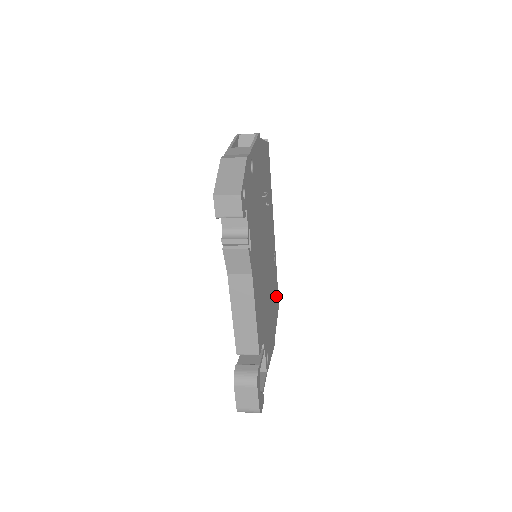
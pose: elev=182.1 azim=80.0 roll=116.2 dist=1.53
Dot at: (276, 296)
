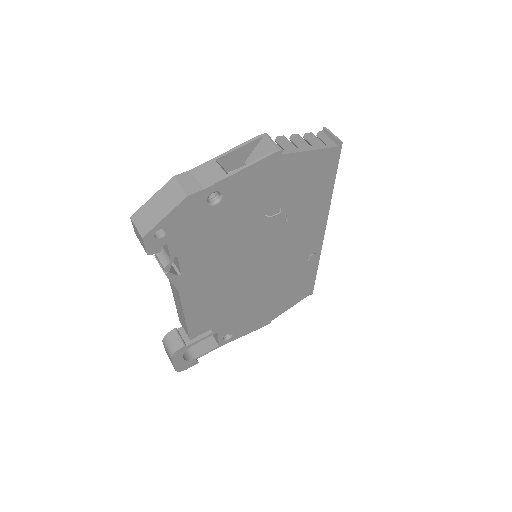
Dot at: (303, 287)
